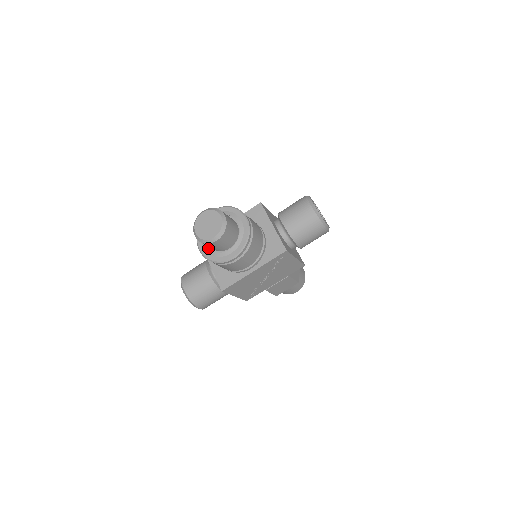
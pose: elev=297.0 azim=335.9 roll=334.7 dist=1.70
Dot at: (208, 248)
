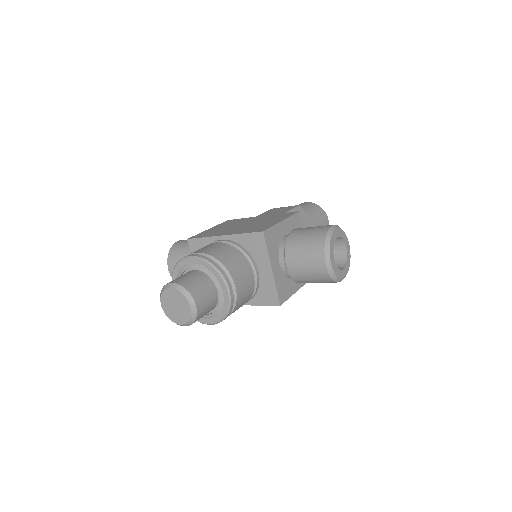
Dot at: occluded
